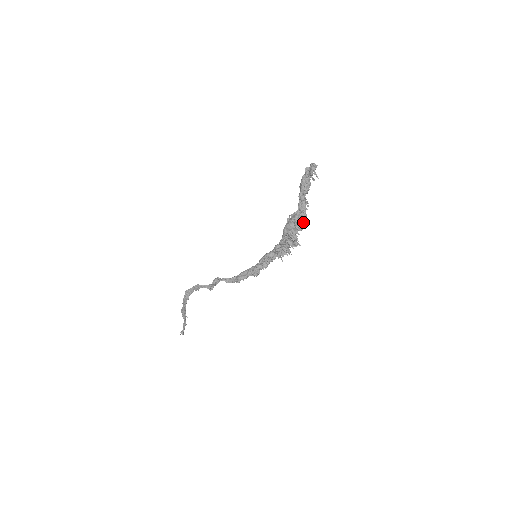
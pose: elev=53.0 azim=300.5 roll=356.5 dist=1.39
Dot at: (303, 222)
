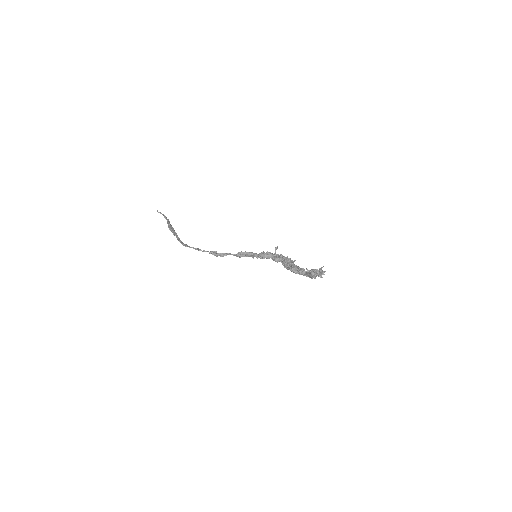
Dot at: occluded
